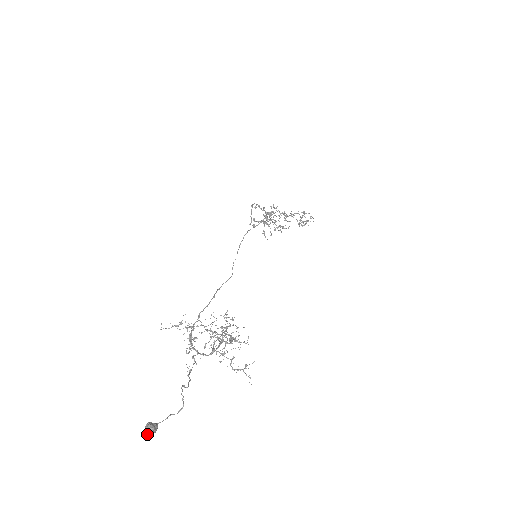
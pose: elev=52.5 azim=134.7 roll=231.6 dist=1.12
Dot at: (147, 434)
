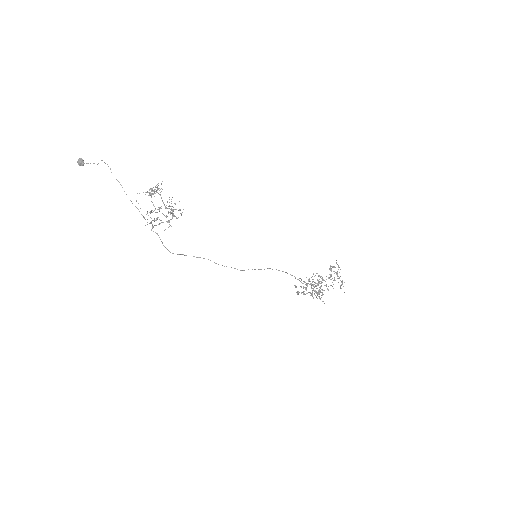
Dot at: (78, 162)
